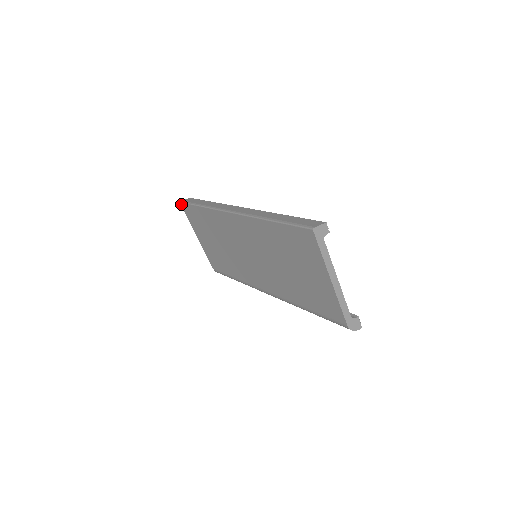
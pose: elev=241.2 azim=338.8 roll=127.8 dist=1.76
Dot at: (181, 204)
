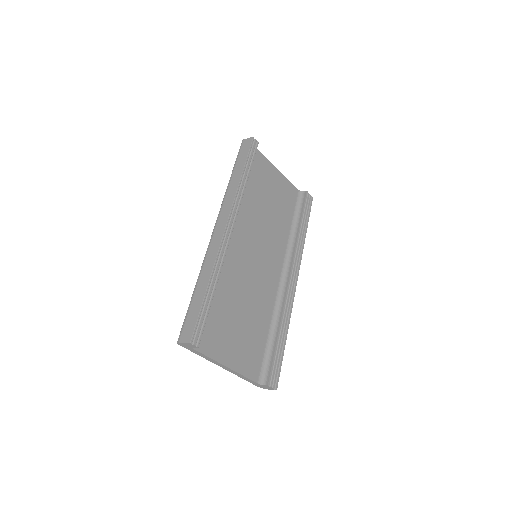
Dot at: occluded
